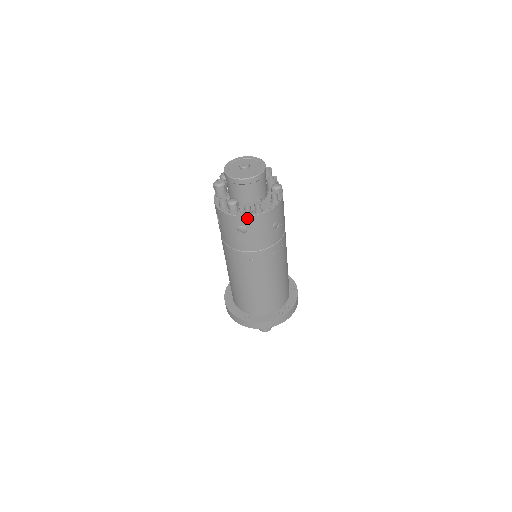
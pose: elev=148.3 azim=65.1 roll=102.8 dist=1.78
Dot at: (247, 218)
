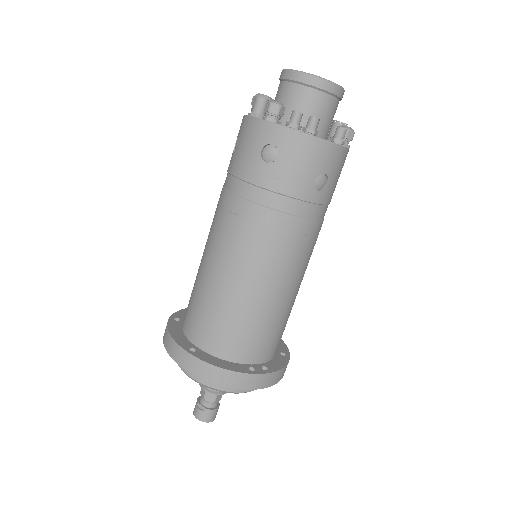
Dot at: (288, 132)
